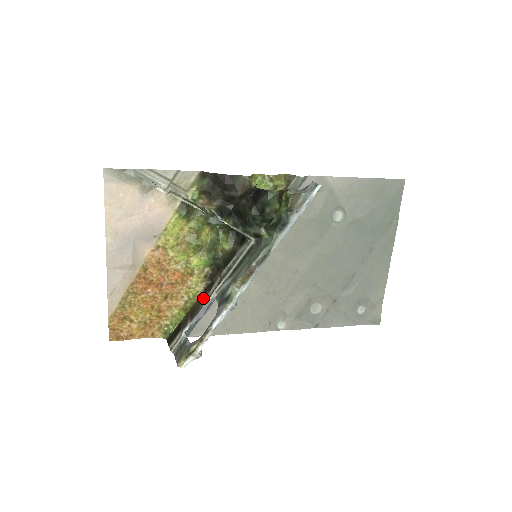
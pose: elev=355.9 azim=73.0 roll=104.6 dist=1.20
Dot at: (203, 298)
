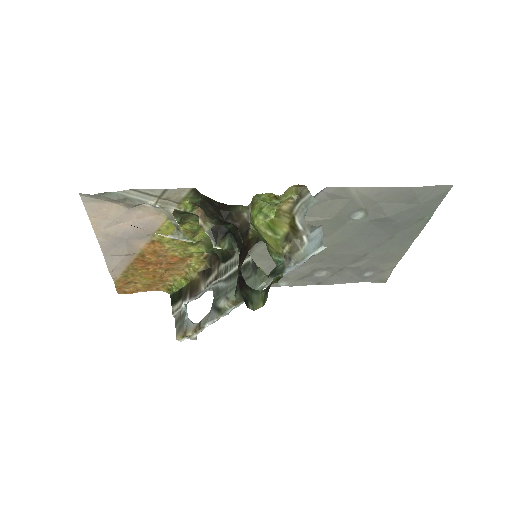
Dot at: (201, 281)
